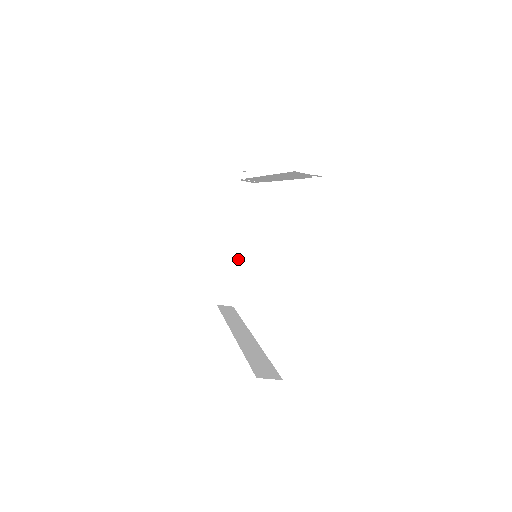
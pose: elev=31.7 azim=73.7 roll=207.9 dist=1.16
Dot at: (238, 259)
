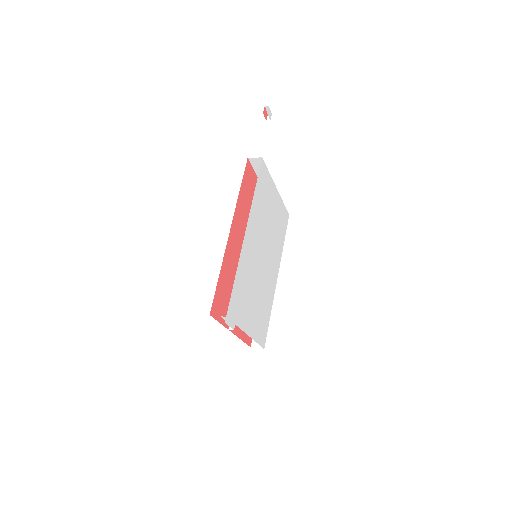
Dot at: occluded
